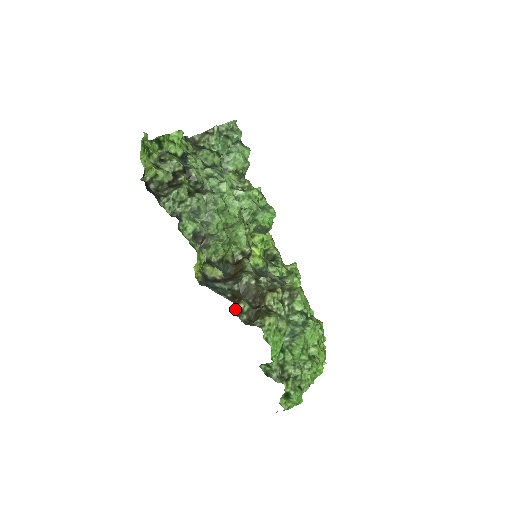
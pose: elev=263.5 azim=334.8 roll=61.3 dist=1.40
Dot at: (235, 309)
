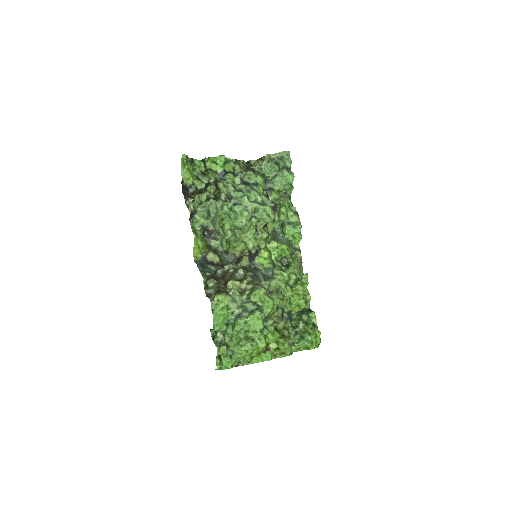
Dot at: (204, 283)
